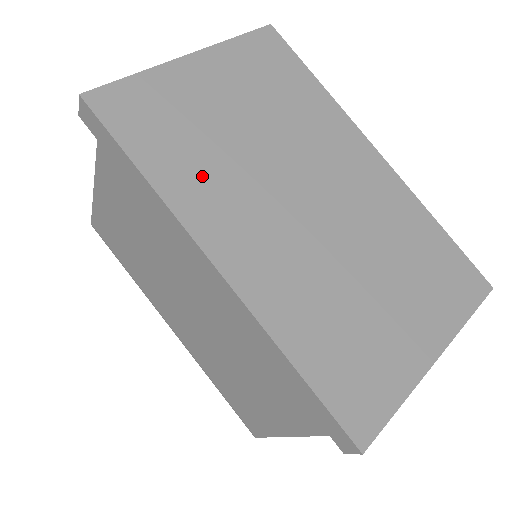
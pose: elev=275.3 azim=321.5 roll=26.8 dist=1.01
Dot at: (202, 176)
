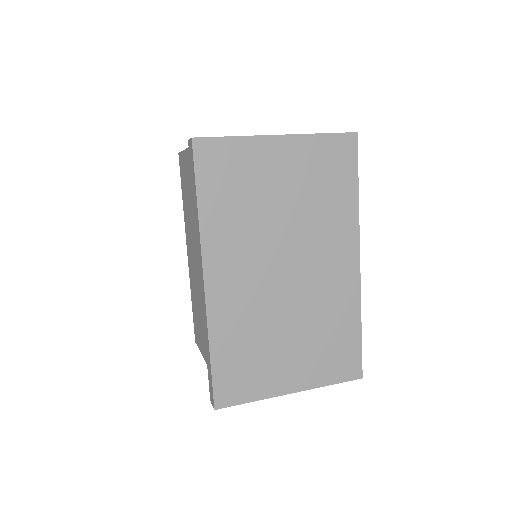
Dot at: (232, 224)
